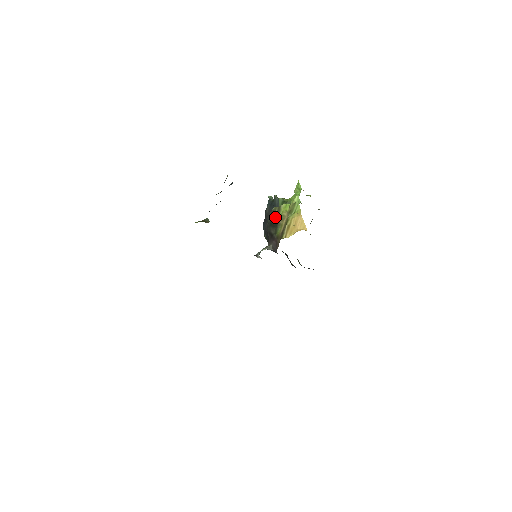
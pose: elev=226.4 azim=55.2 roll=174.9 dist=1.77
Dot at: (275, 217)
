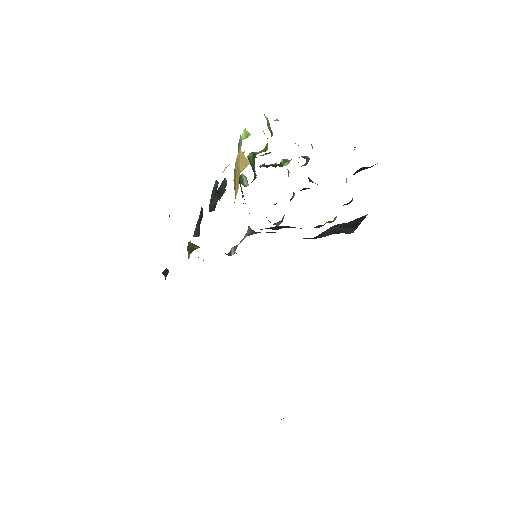
Dot at: (239, 182)
